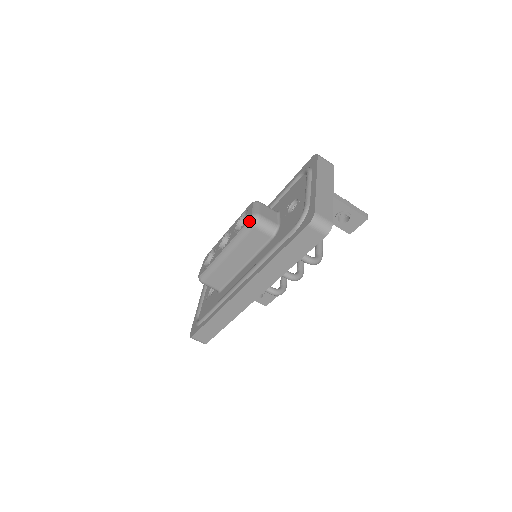
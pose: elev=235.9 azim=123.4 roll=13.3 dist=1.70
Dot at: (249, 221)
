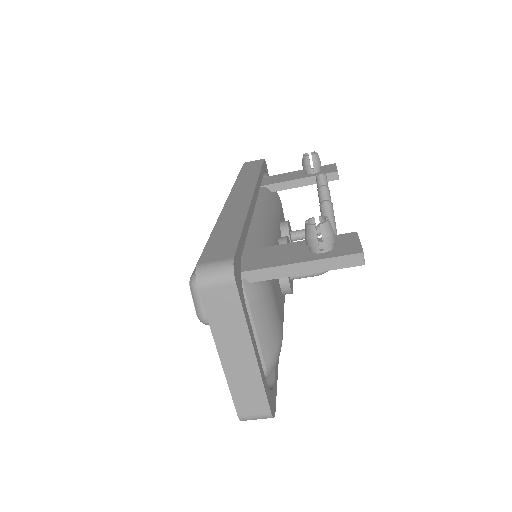
Dot at: occluded
